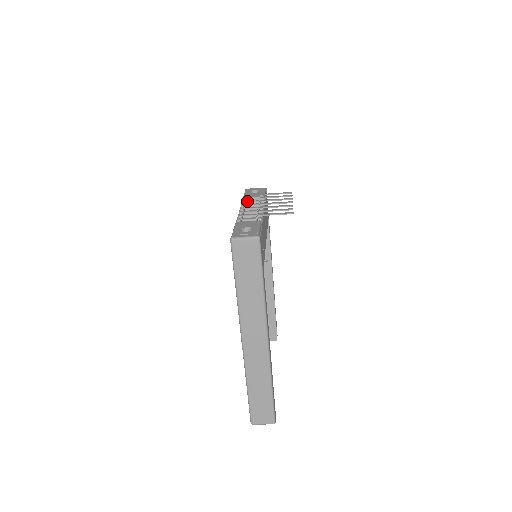
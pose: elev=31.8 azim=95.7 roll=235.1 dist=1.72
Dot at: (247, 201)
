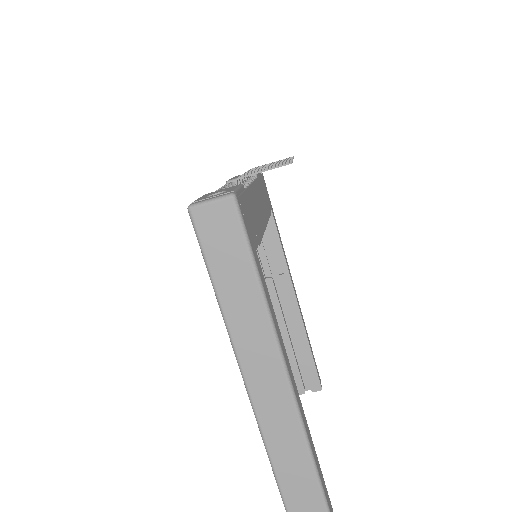
Dot at: occluded
